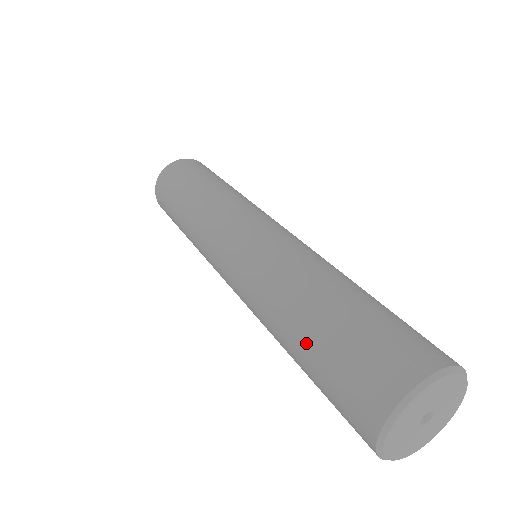
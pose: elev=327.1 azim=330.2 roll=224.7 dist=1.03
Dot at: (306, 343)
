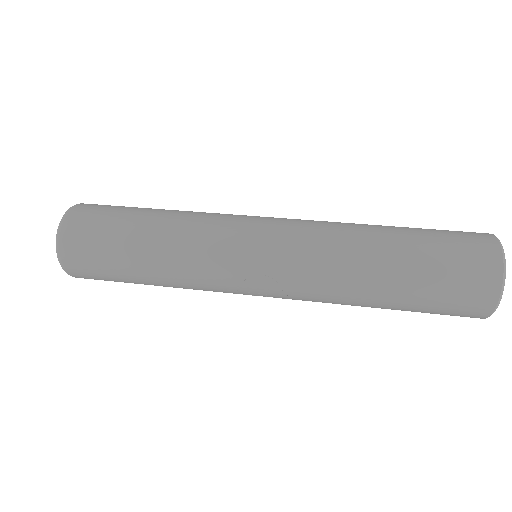
Dot at: (406, 261)
